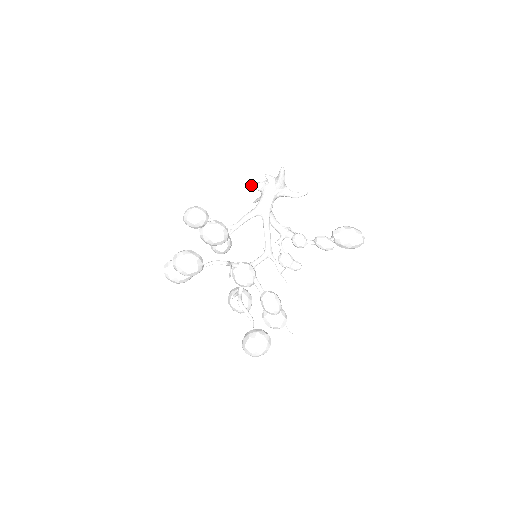
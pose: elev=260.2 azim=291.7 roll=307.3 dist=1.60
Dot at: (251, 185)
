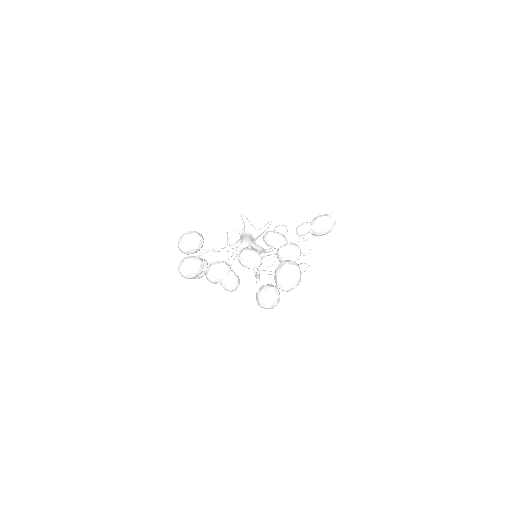
Dot at: (232, 246)
